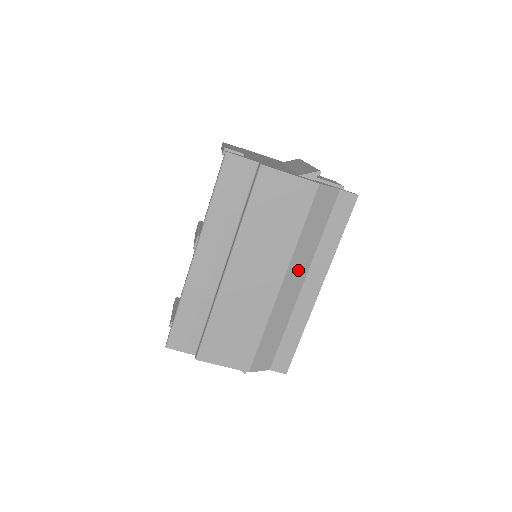
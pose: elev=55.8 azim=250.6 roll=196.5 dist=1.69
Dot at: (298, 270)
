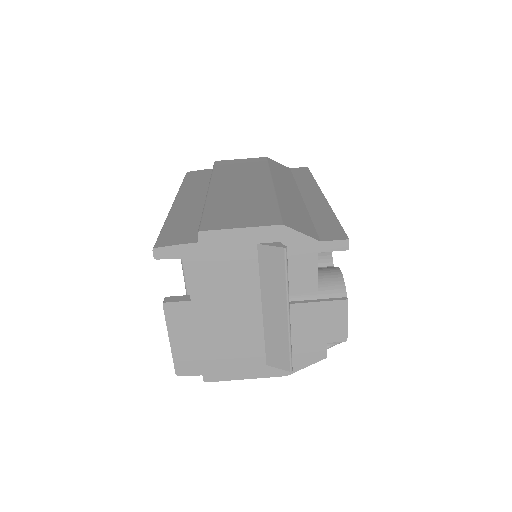
Dot at: (286, 185)
